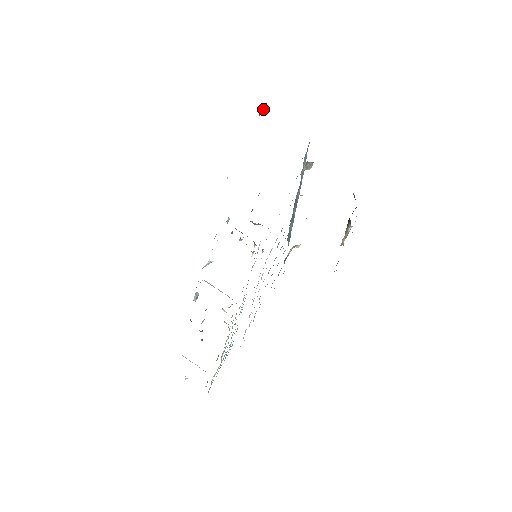
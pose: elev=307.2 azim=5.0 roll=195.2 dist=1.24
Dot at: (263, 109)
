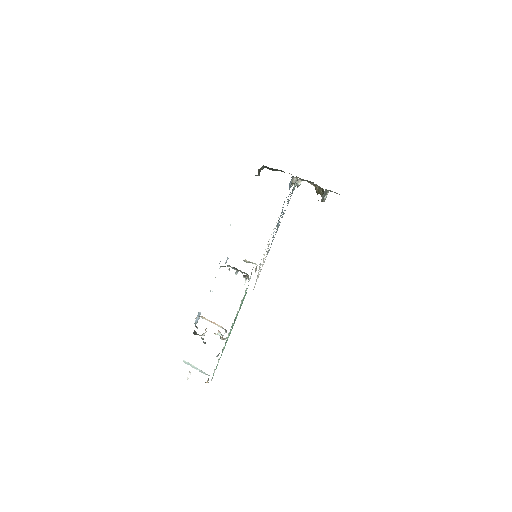
Dot at: (259, 174)
